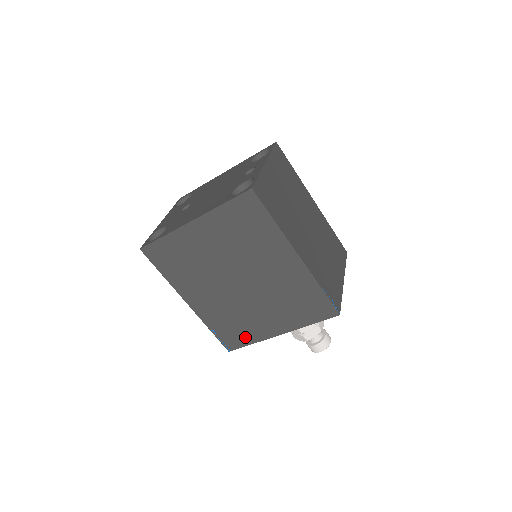
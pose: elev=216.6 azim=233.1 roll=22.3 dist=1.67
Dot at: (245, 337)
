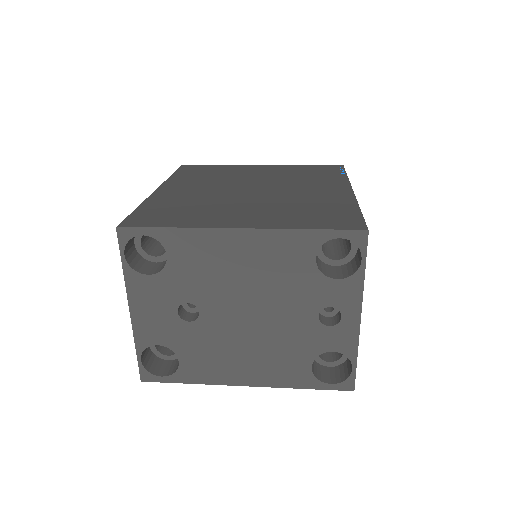
Dot at: occluded
